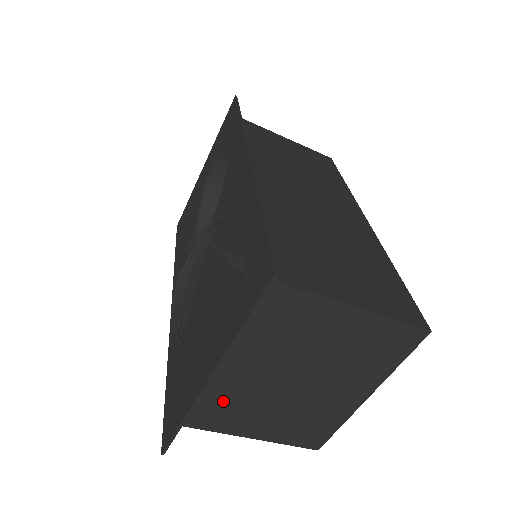
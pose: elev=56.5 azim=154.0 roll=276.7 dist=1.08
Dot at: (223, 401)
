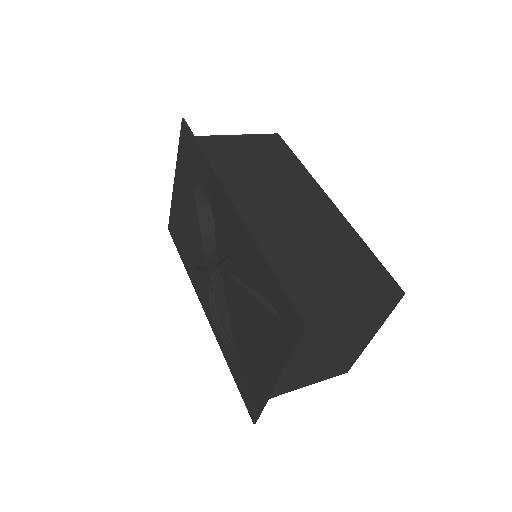
Dot at: (282, 381)
